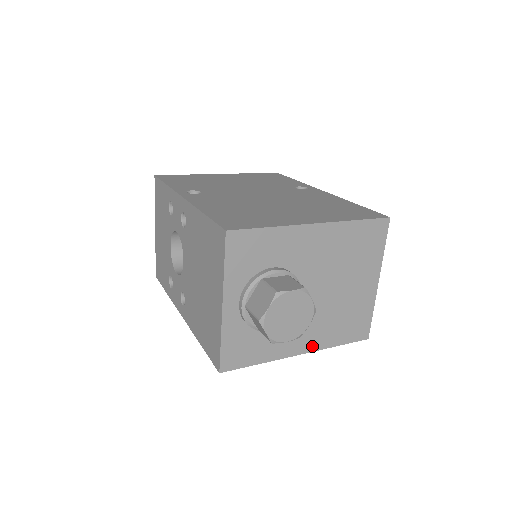
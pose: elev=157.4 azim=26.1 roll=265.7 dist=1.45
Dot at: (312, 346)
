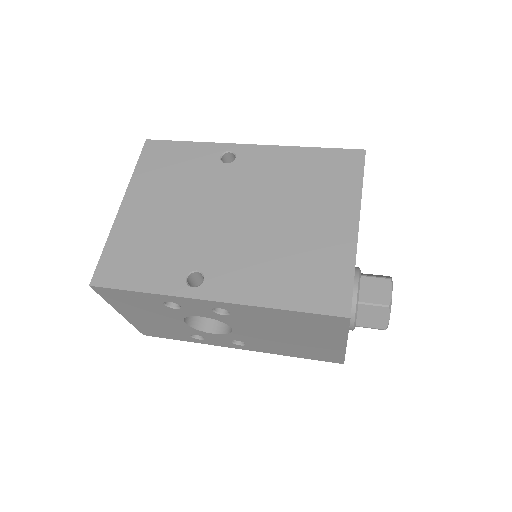
Dot at: occluded
